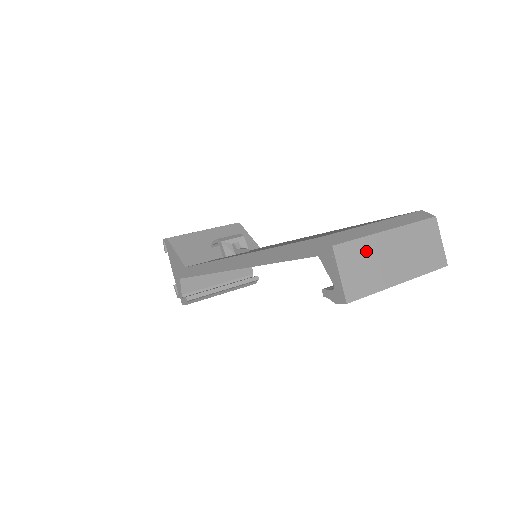
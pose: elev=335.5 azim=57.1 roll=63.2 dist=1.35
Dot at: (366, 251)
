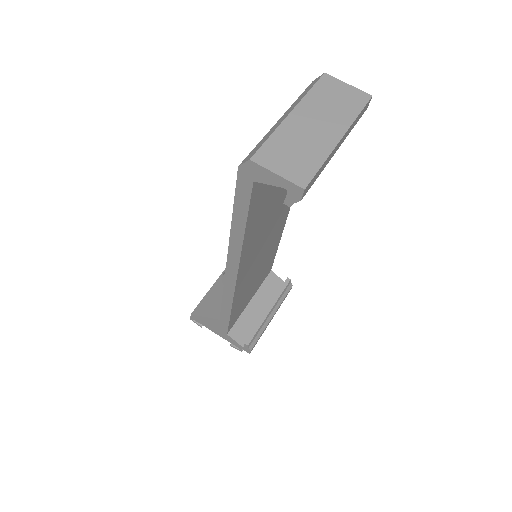
Dot at: (285, 141)
